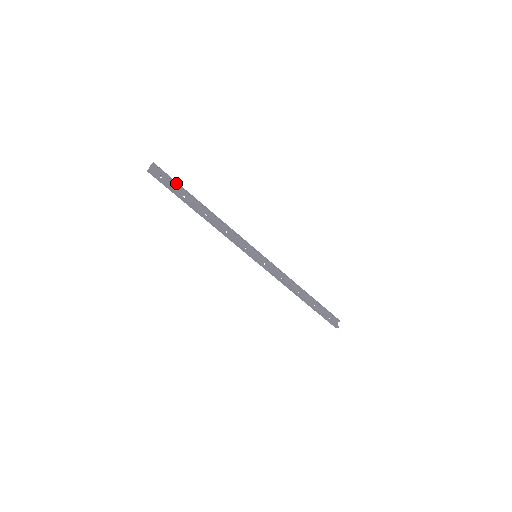
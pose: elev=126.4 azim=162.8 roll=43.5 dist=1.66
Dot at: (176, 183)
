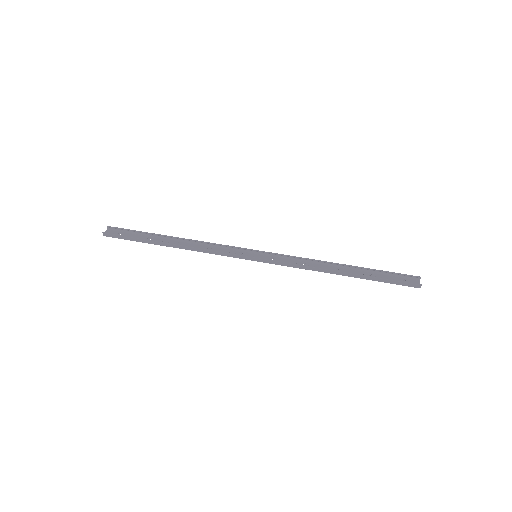
Dot at: (135, 232)
